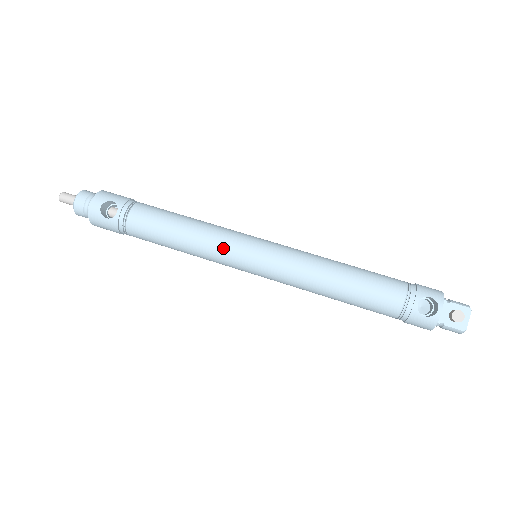
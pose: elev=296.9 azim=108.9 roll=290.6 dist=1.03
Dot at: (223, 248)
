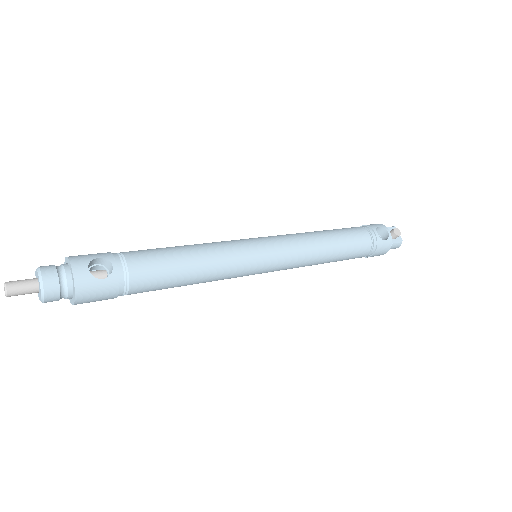
Dot at: (238, 255)
